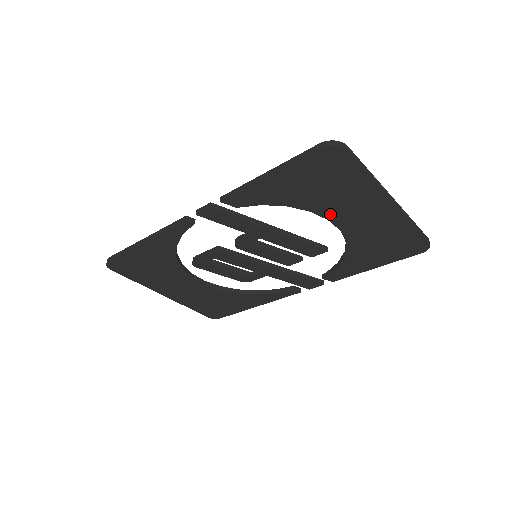
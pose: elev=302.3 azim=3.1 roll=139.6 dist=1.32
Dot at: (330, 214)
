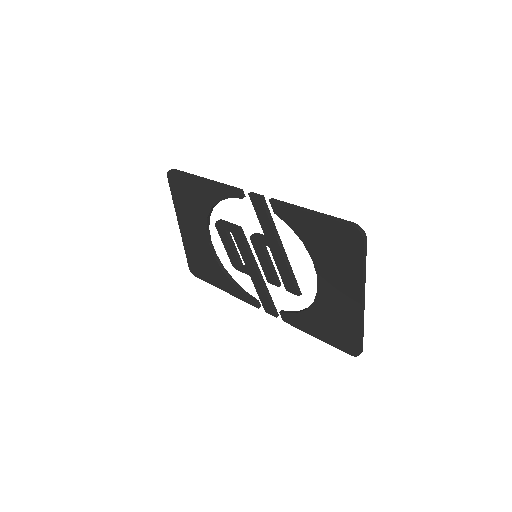
Dot at: (321, 272)
